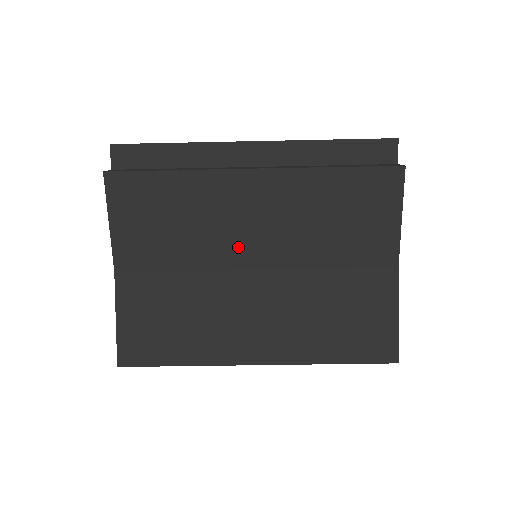
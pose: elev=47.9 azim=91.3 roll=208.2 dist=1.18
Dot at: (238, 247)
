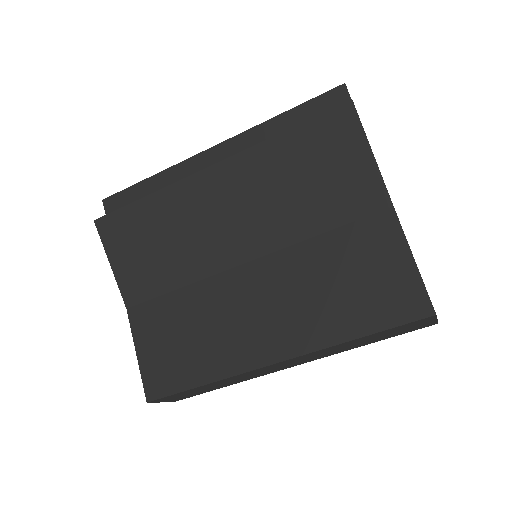
Dot at: (223, 246)
